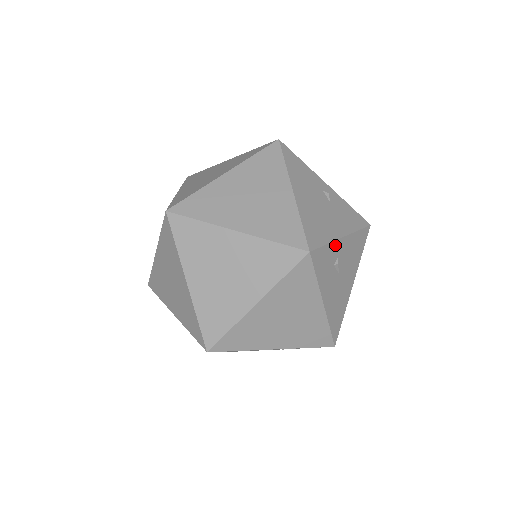
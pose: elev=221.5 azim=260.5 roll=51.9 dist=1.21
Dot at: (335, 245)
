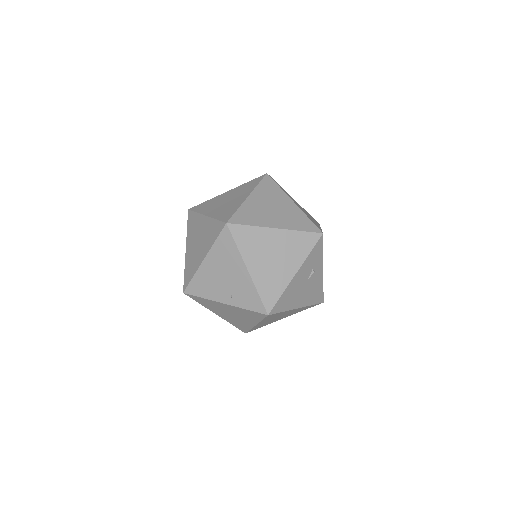
Dot at: (321, 262)
